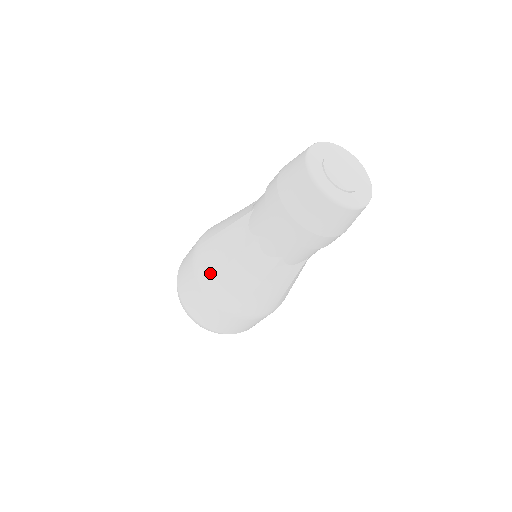
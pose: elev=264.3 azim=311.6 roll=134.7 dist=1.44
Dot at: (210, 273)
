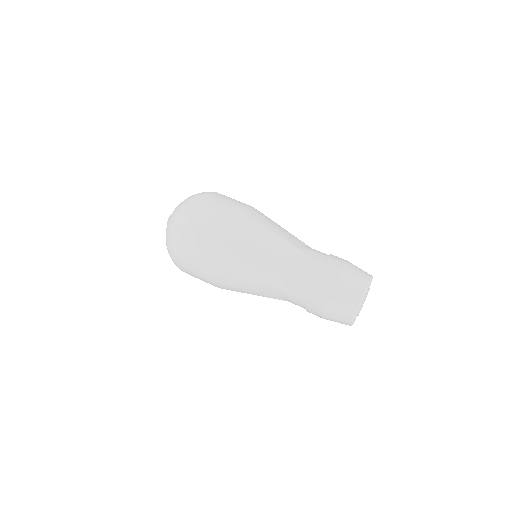
Dot at: (229, 274)
